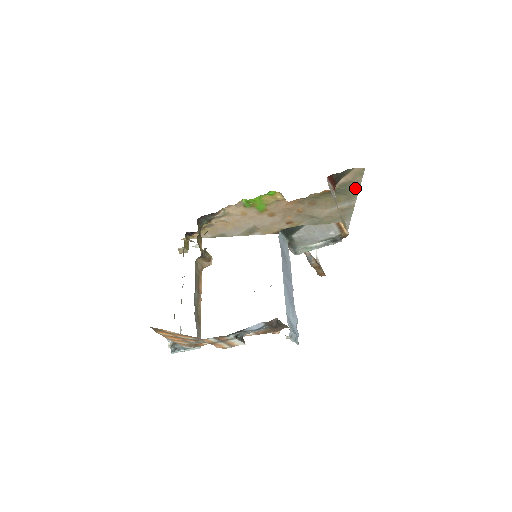
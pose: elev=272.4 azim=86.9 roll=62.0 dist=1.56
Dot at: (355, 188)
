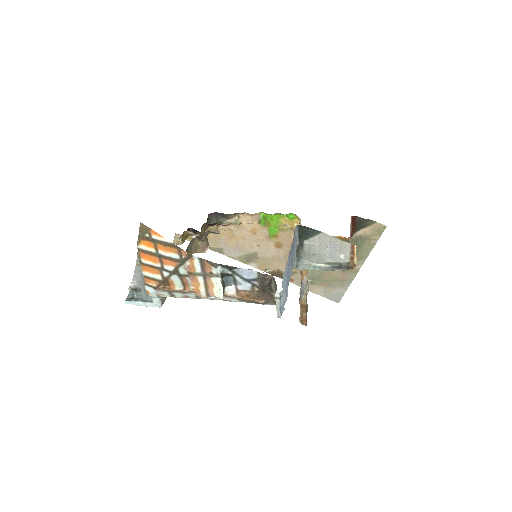
Dot at: (368, 248)
